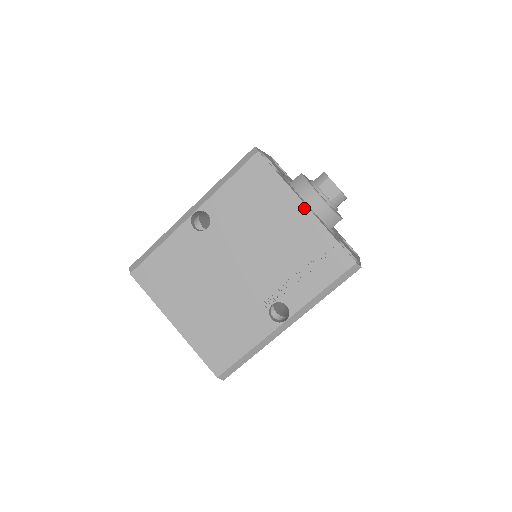
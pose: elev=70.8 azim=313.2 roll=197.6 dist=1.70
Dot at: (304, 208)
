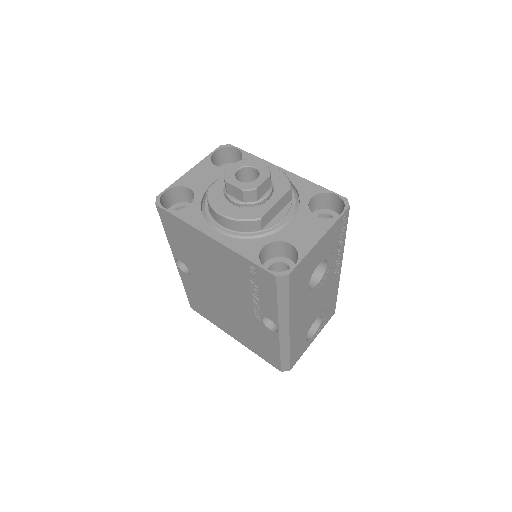
Dot at: (211, 240)
